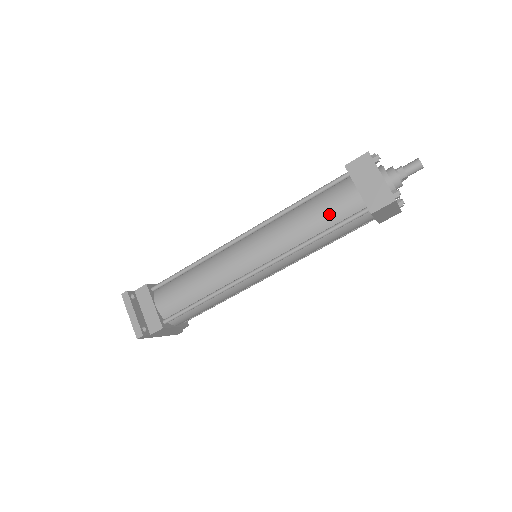
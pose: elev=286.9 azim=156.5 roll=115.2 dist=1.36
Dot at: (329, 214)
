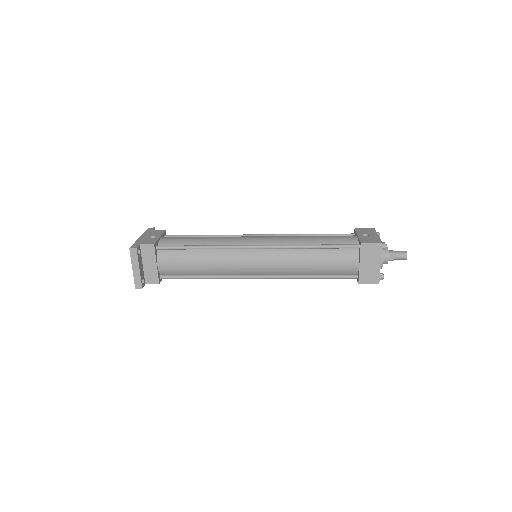
Dot at: (331, 268)
